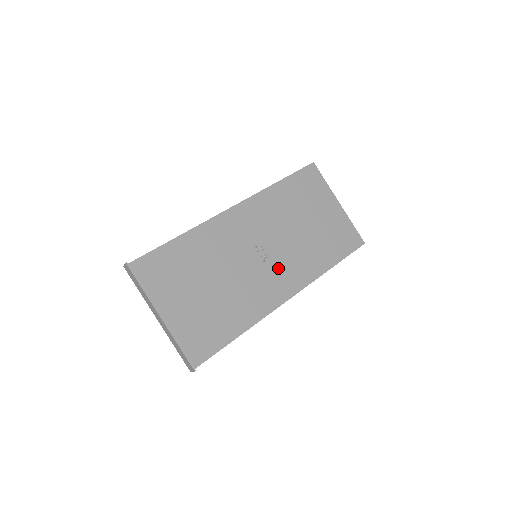
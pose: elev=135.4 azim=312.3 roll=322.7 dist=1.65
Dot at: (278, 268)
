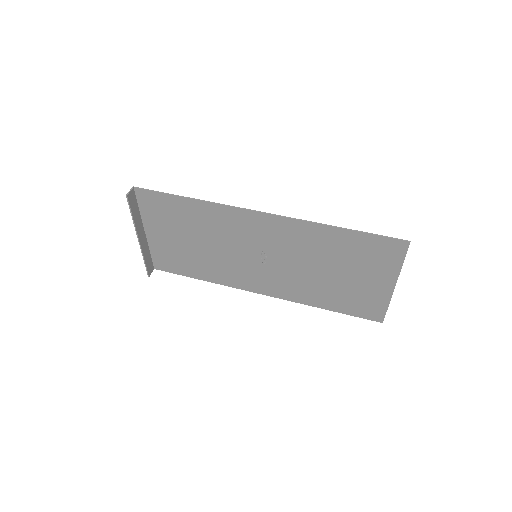
Dot at: (270, 275)
